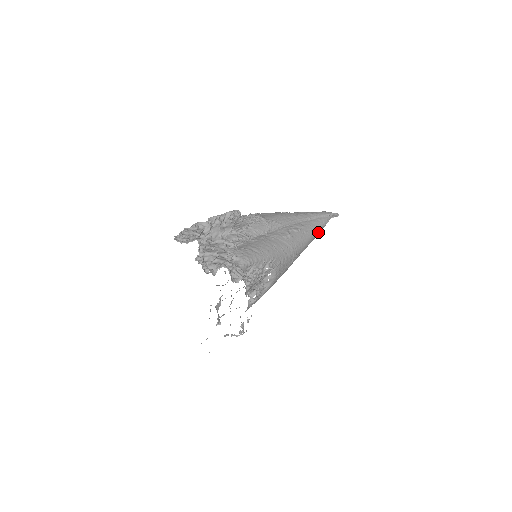
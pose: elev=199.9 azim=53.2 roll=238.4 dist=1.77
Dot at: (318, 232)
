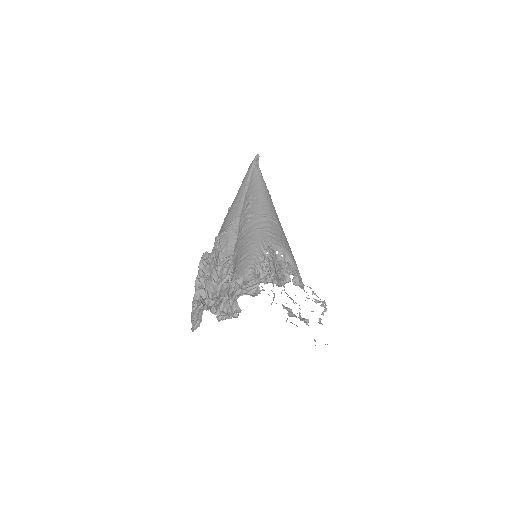
Dot at: (263, 184)
